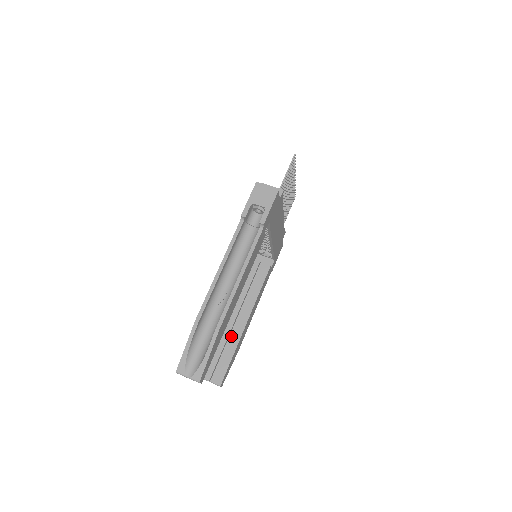
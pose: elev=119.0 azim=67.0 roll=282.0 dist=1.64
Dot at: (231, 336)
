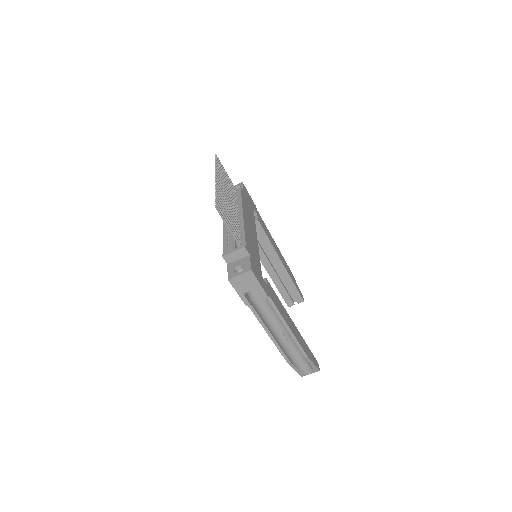
Dot at: (280, 275)
